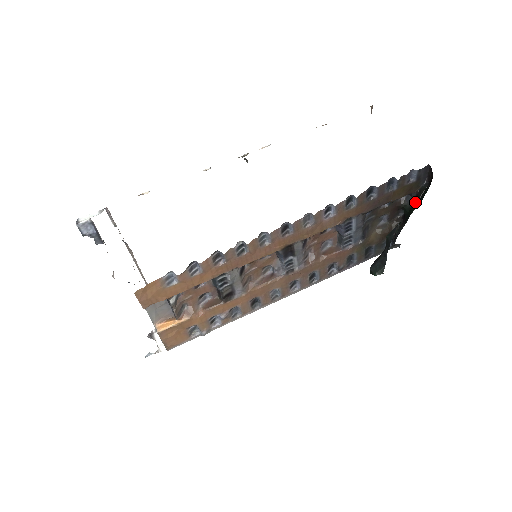
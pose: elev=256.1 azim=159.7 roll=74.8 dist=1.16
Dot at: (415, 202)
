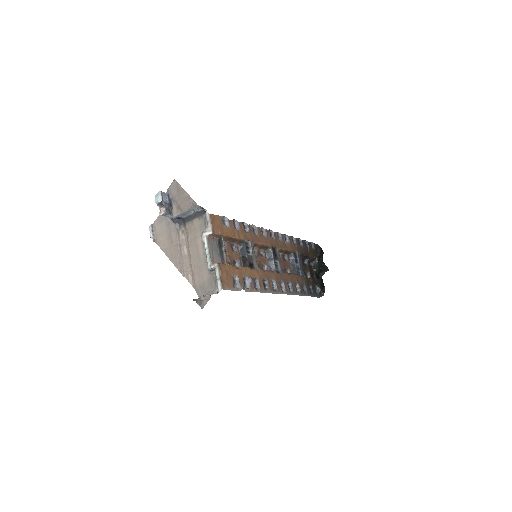
Dot at: occluded
